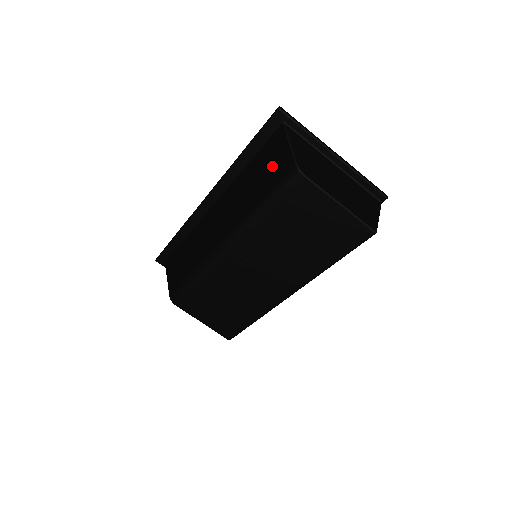
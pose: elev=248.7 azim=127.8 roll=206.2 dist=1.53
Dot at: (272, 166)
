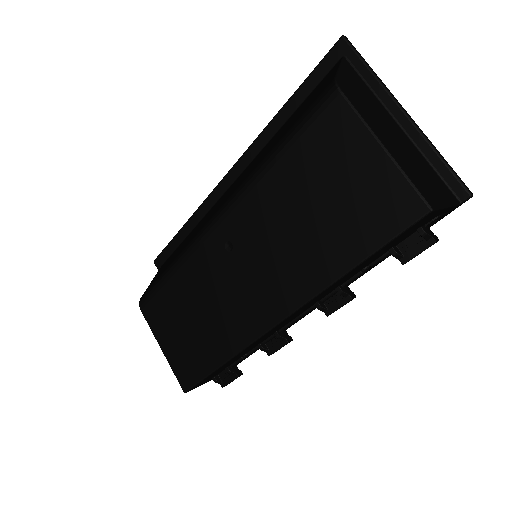
Dot at: (308, 102)
